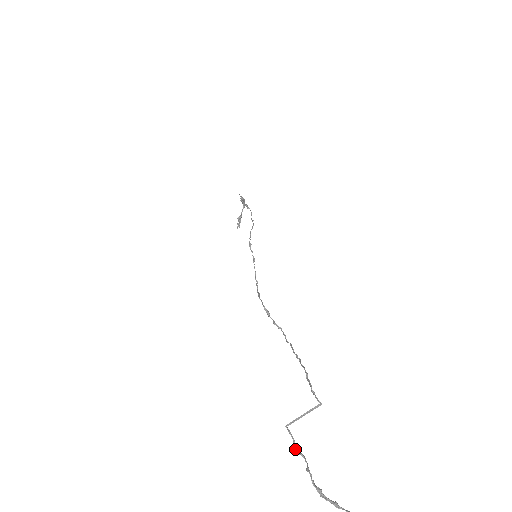
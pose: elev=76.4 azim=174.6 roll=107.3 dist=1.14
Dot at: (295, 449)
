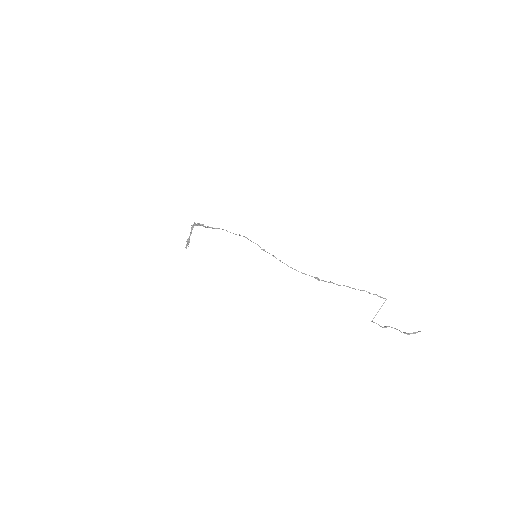
Dot at: (384, 327)
